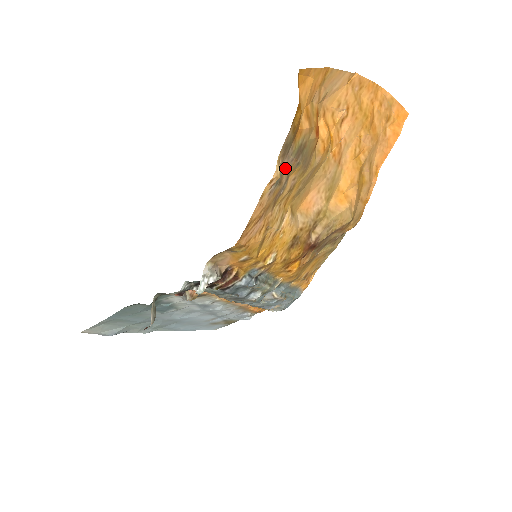
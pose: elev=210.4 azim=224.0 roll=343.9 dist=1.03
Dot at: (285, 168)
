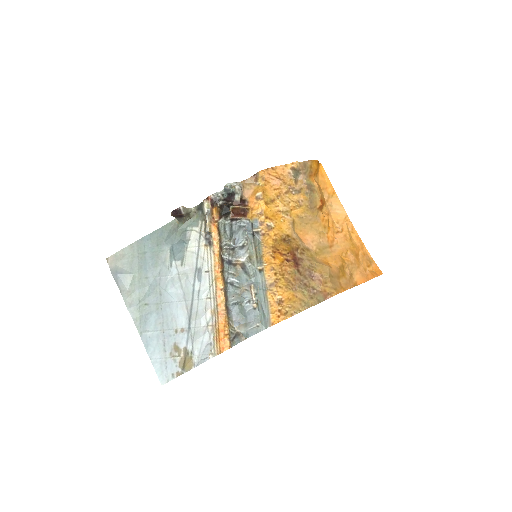
Dot at: (300, 181)
